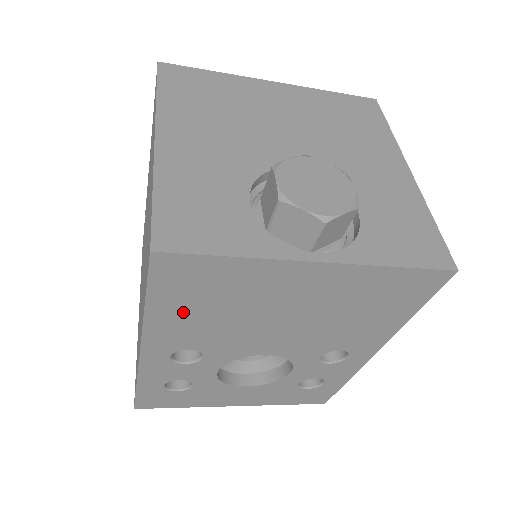
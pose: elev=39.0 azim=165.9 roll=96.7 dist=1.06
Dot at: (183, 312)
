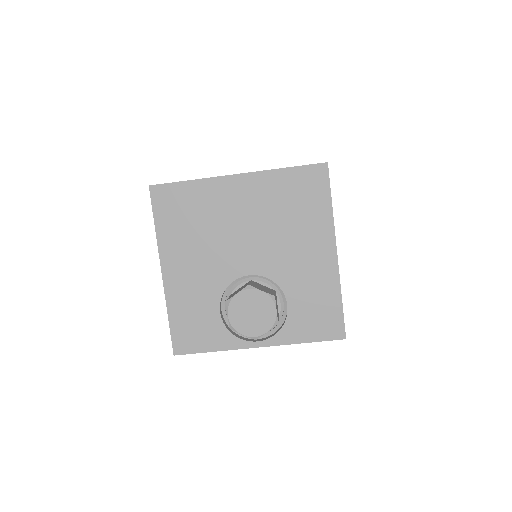
Dot at: occluded
